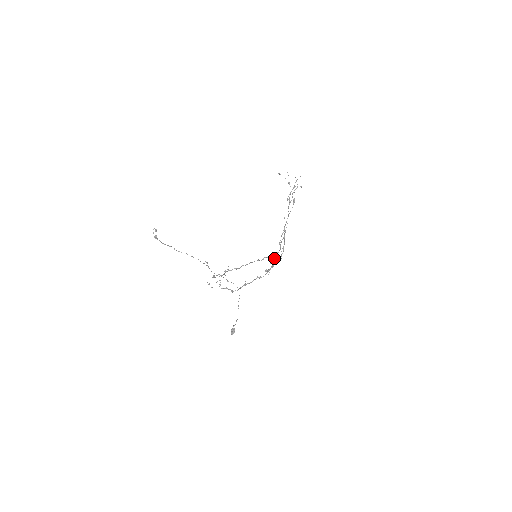
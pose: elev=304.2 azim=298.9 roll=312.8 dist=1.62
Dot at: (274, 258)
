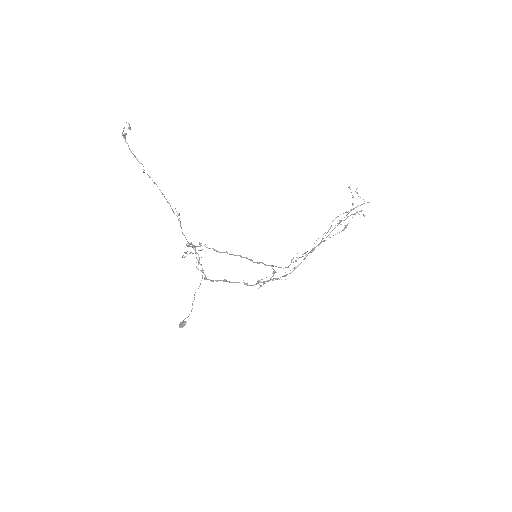
Dot at: (274, 271)
